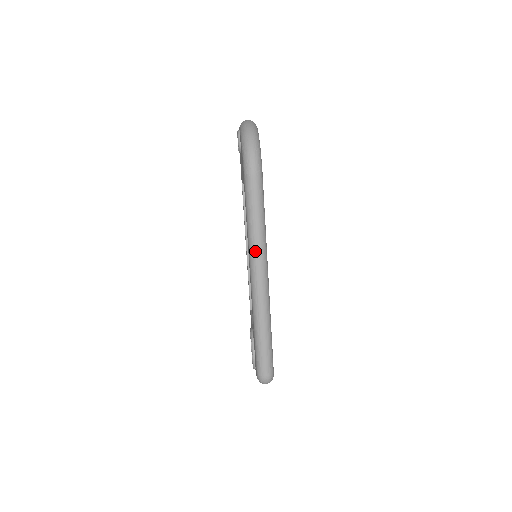
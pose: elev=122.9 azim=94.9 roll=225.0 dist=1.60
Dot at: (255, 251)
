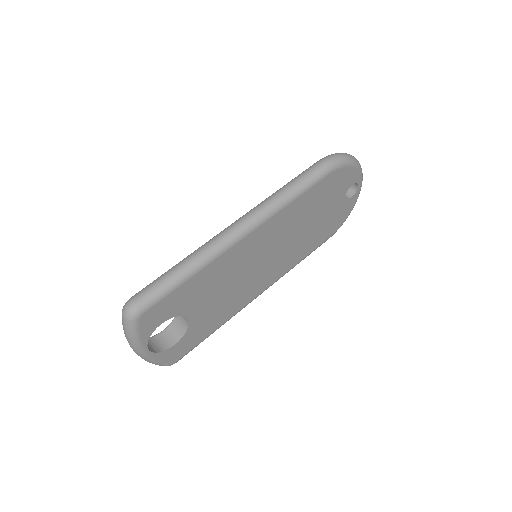
Dot at: (260, 205)
